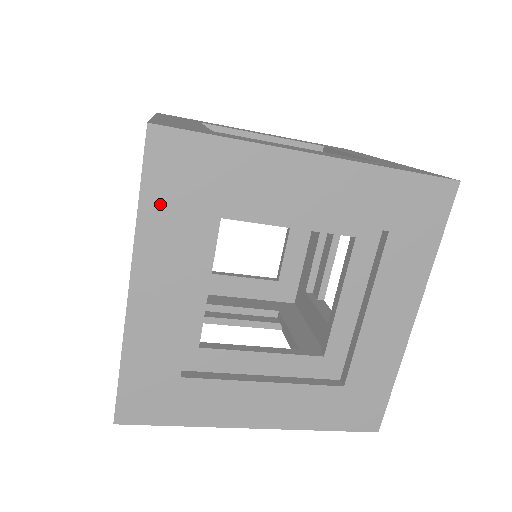
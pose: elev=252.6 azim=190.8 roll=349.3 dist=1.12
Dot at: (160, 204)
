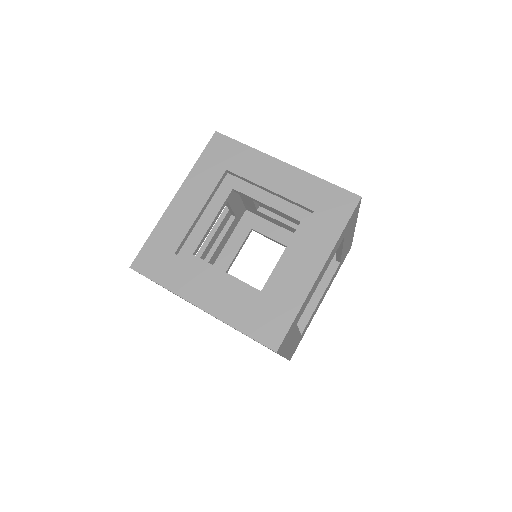
Dot at: occluded
